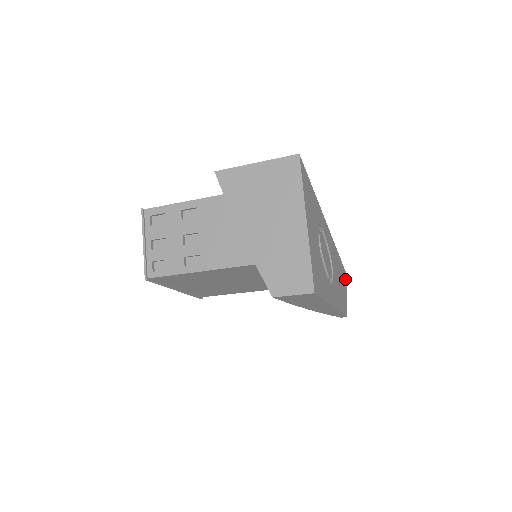
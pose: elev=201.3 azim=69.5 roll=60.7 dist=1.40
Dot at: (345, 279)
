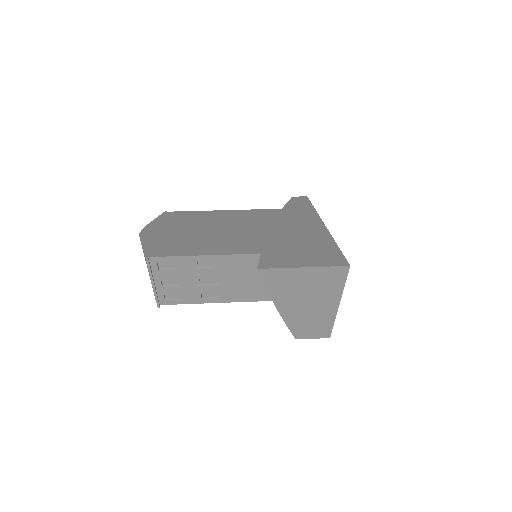
Dot at: occluded
